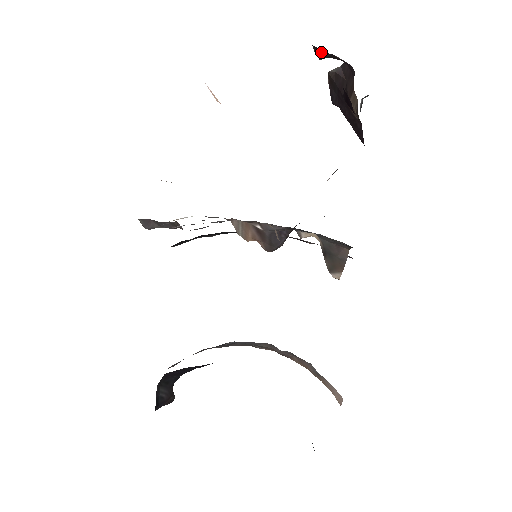
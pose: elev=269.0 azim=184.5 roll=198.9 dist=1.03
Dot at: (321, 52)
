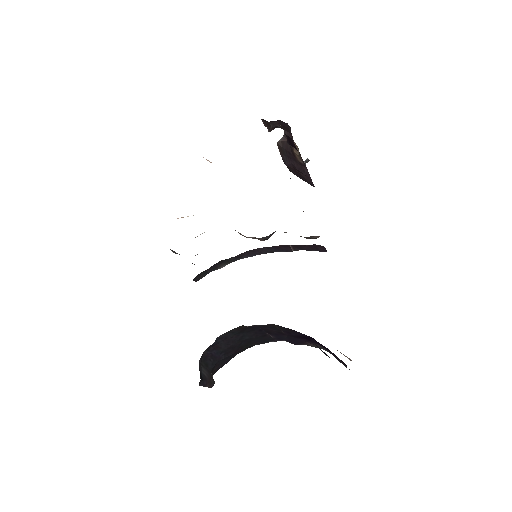
Dot at: (268, 123)
